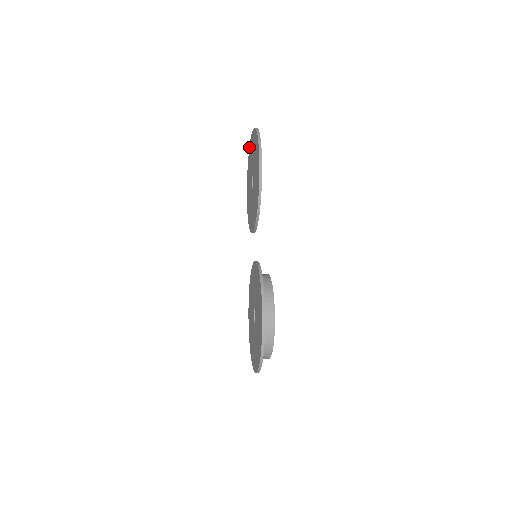
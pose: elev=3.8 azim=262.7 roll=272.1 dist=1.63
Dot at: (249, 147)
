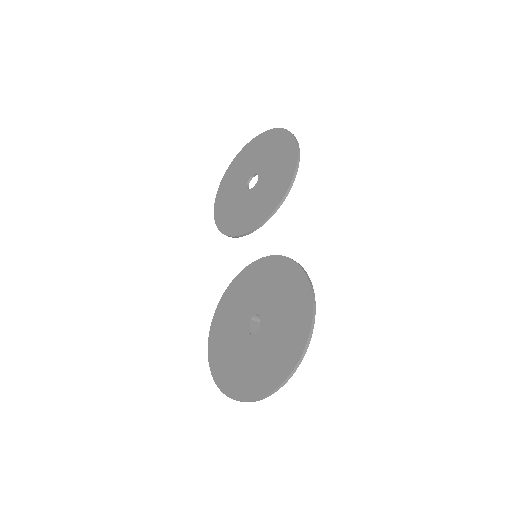
Dot at: (236, 155)
